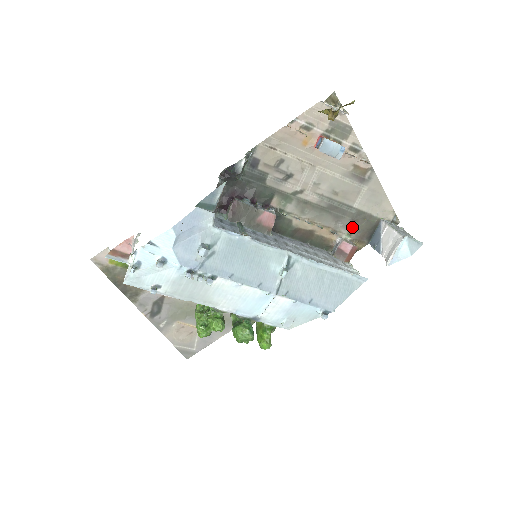
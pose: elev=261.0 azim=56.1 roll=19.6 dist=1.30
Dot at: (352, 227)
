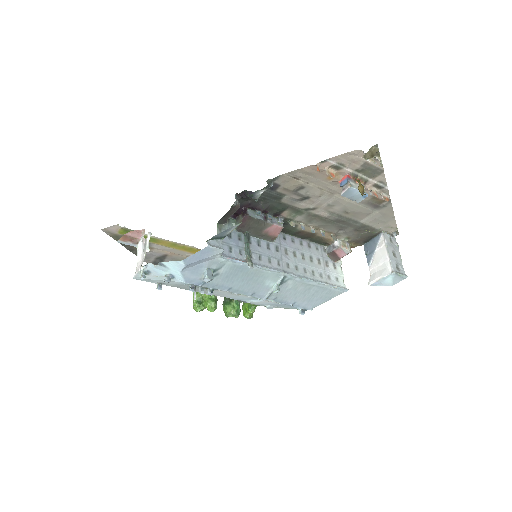
Dot at: (353, 234)
